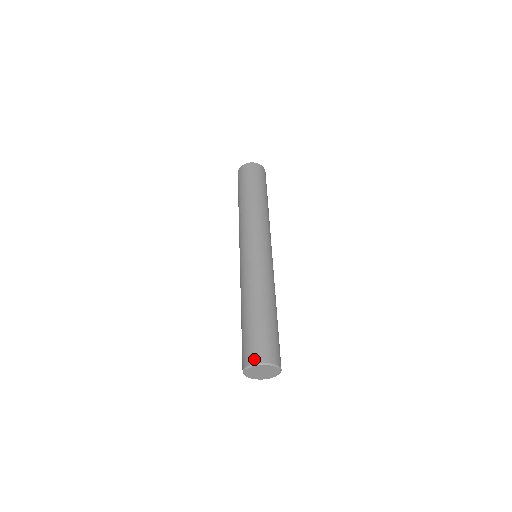
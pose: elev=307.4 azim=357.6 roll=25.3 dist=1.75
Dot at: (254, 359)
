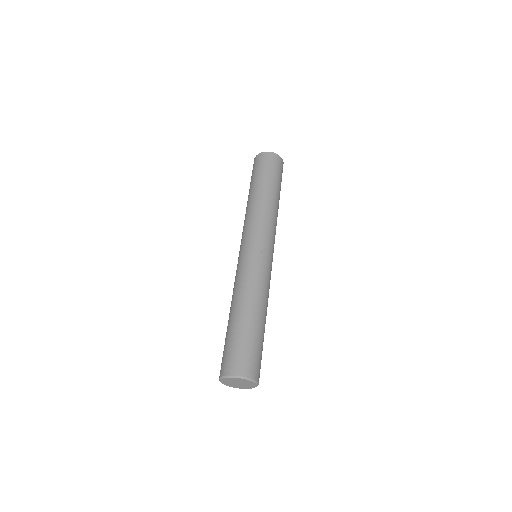
Dot at: (225, 371)
